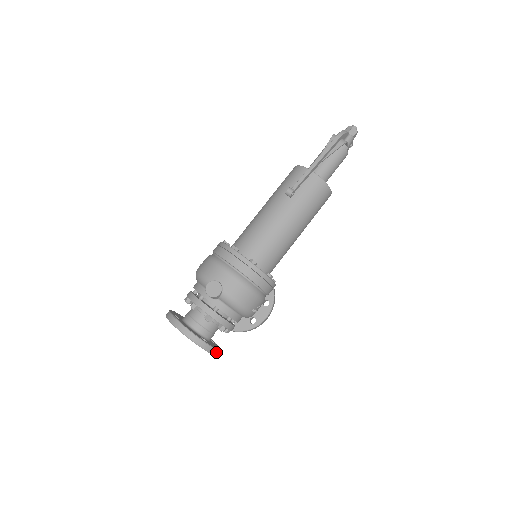
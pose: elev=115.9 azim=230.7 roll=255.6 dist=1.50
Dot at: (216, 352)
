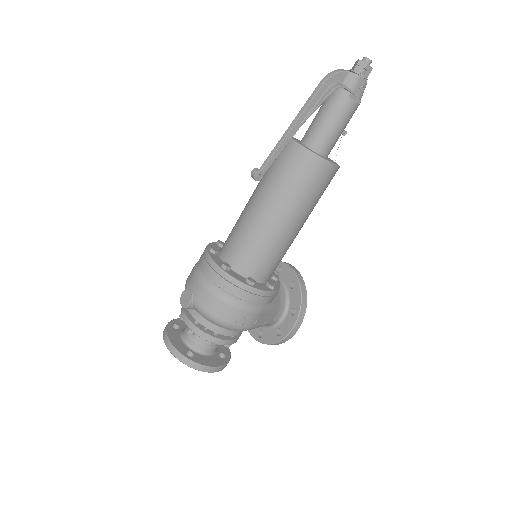
Dot at: (205, 369)
